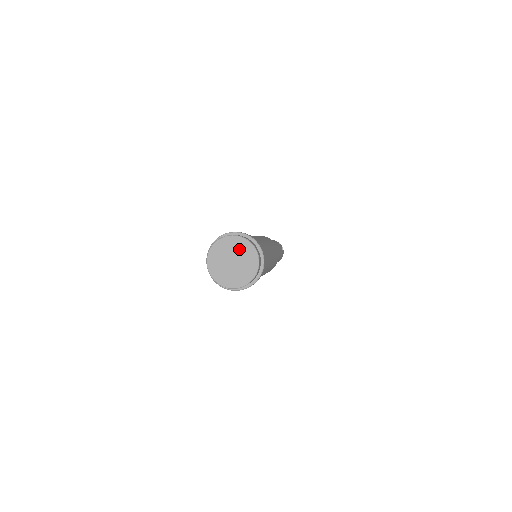
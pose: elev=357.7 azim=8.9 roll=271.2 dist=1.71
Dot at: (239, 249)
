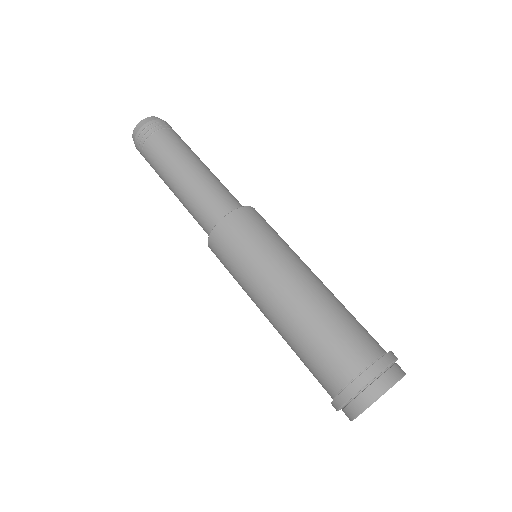
Dot at: occluded
